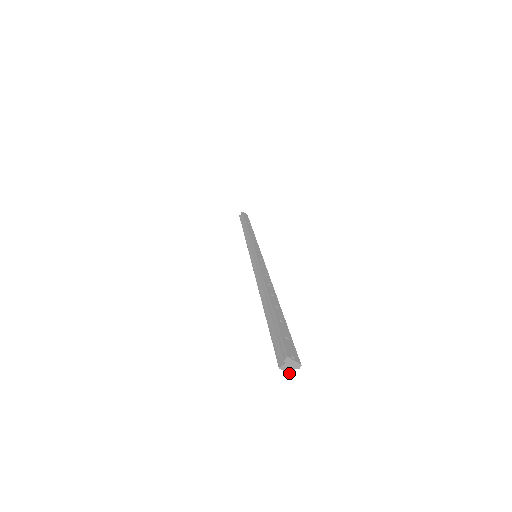
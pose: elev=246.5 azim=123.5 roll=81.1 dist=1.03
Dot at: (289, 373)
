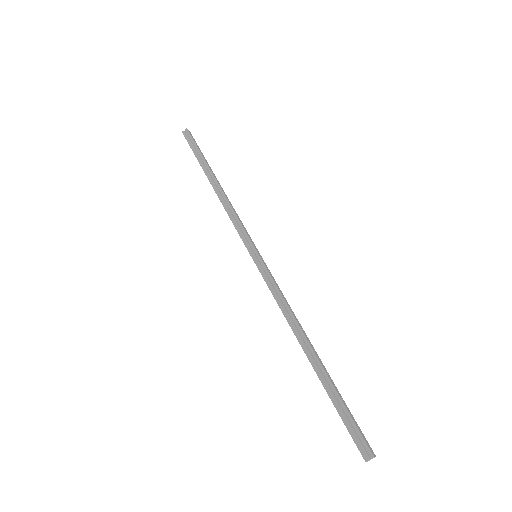
Dot at: (367, 461)
